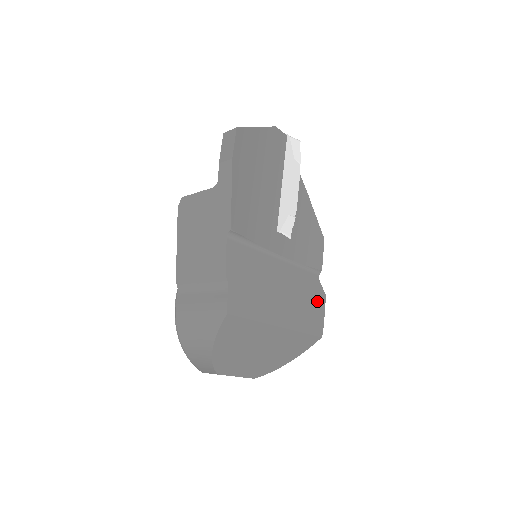
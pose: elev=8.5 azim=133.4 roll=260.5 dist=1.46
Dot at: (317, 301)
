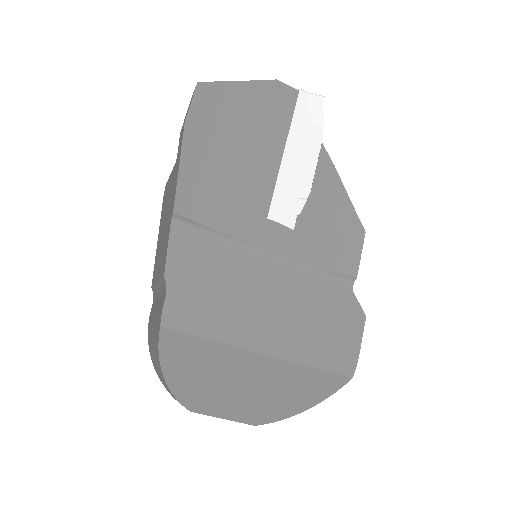
Dot at: (346, 322)
